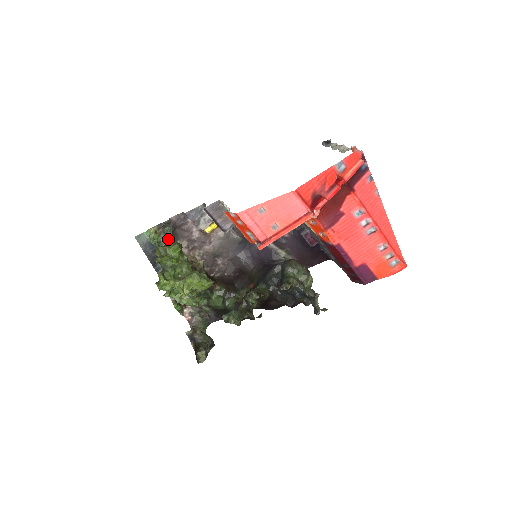
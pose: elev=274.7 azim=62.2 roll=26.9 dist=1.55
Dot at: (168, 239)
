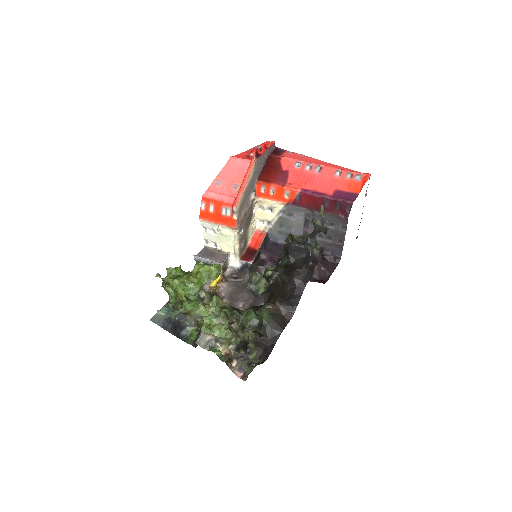
Dot at: occluded
